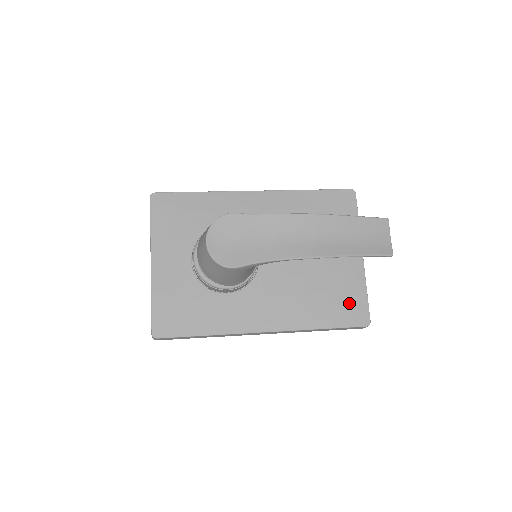
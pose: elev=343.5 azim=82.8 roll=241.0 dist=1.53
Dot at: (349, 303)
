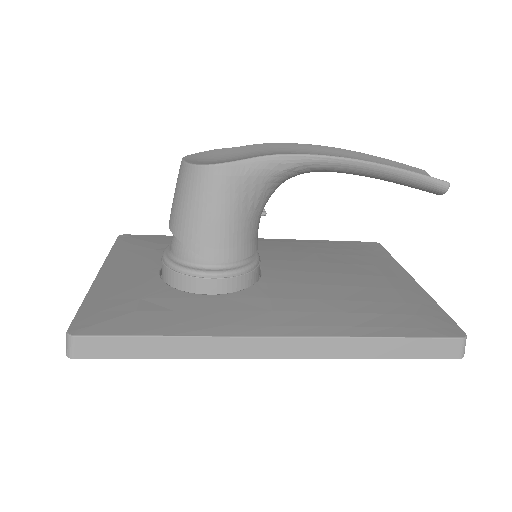
Dot at: (417, 313)
